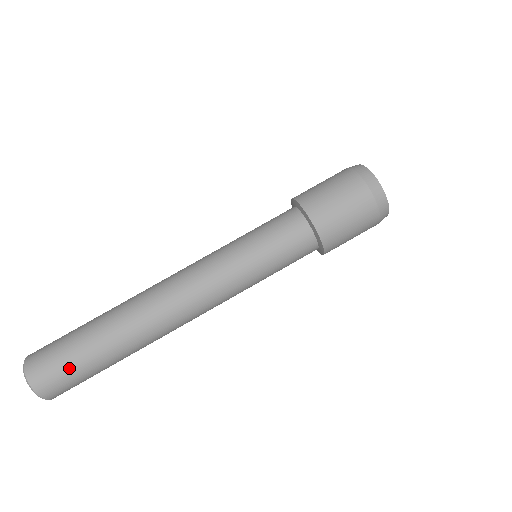
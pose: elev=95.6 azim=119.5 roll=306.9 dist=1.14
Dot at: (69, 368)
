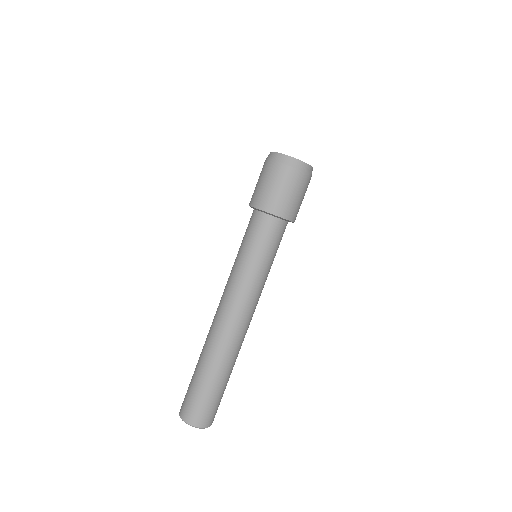
Dot at: (218, 402)
